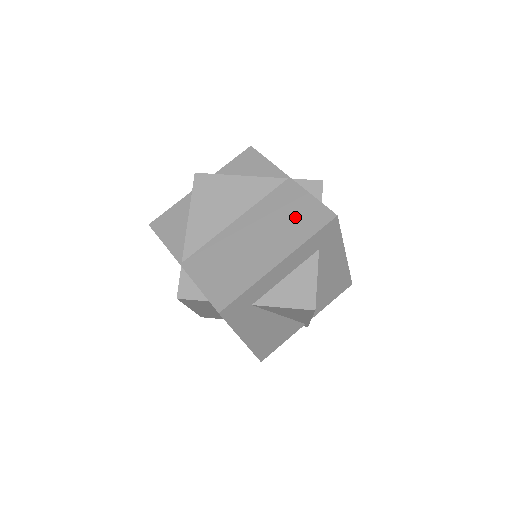
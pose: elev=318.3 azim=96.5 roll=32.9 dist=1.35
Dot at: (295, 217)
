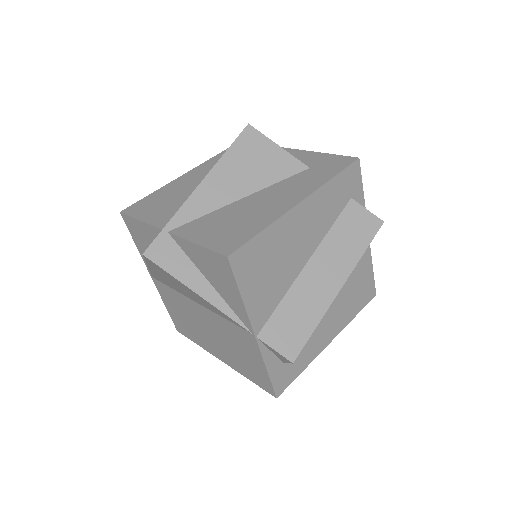
Dot at: (244, 360)
